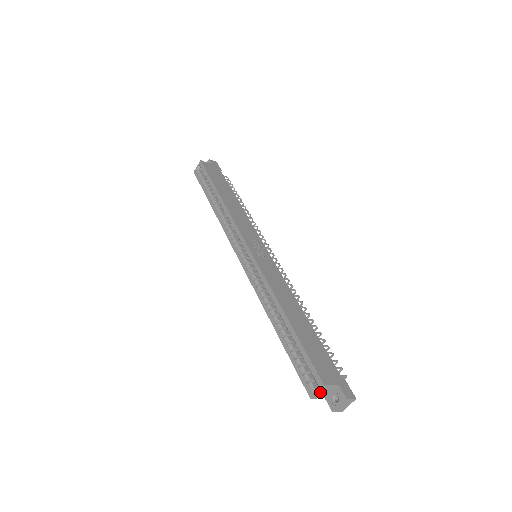
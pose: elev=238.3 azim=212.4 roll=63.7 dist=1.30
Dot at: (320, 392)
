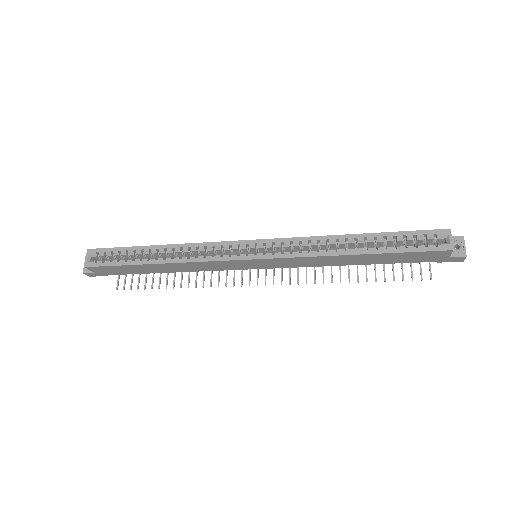
Dot at: (451, 242)
